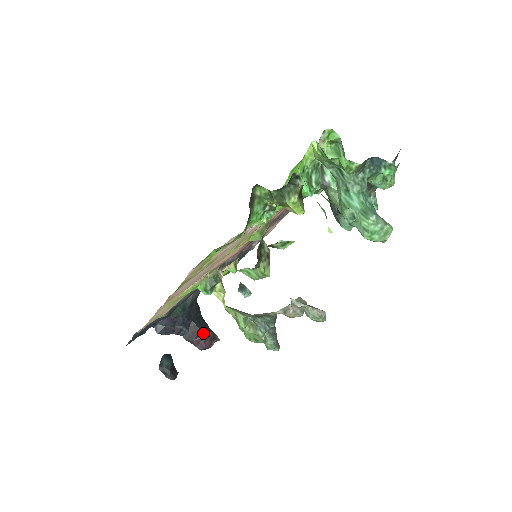
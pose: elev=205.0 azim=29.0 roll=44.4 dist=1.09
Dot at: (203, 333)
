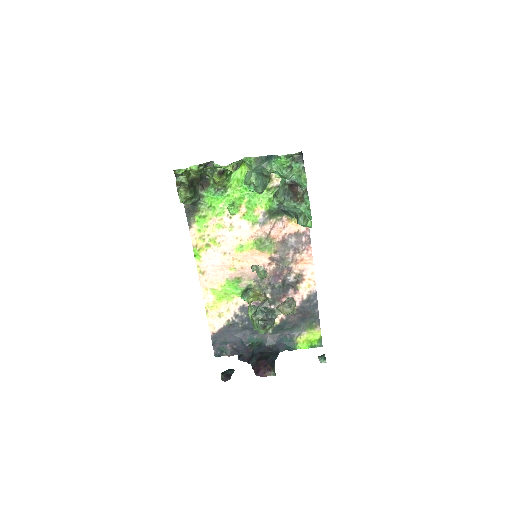
Dot at: (263, 363)
